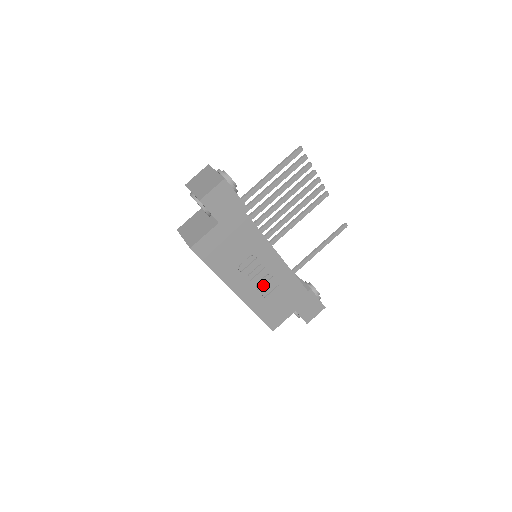
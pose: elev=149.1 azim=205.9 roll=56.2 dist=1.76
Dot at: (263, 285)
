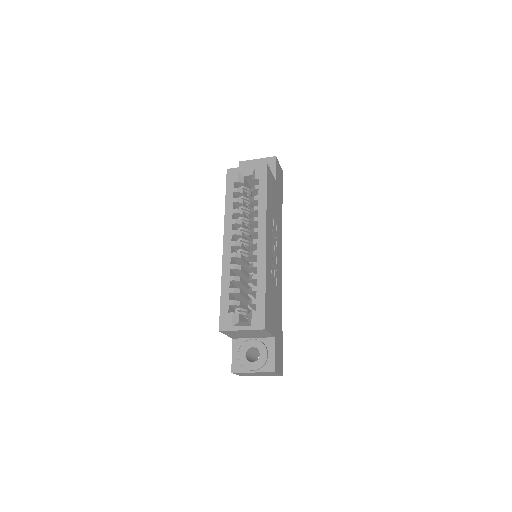
Dot at: (273, 267)
